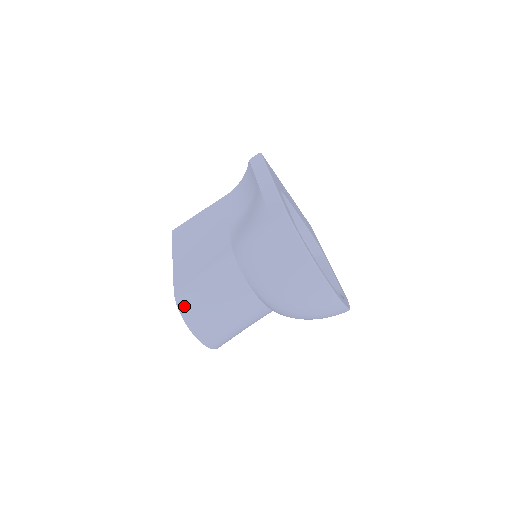
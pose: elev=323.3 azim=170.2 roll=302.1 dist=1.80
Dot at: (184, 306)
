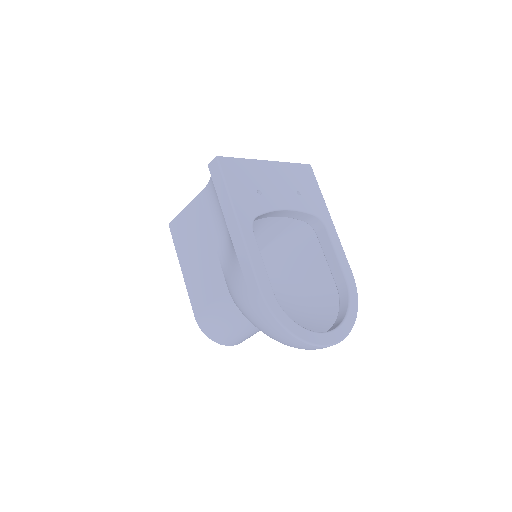
Dot at: (208, 333)
